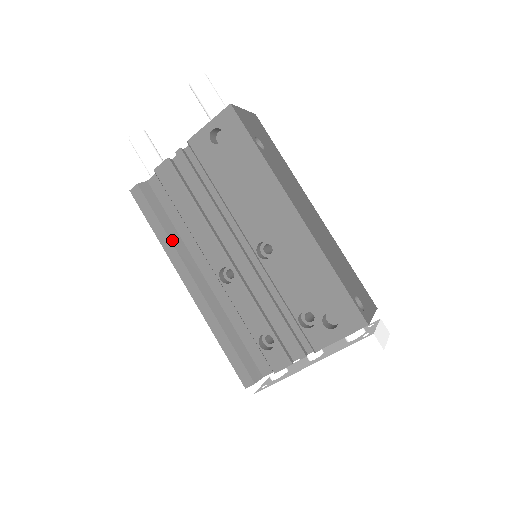
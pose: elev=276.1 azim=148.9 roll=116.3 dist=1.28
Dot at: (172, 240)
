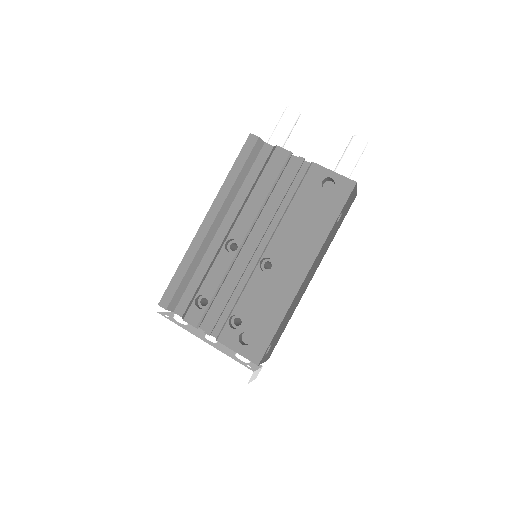
Dot at: (233, 188)
